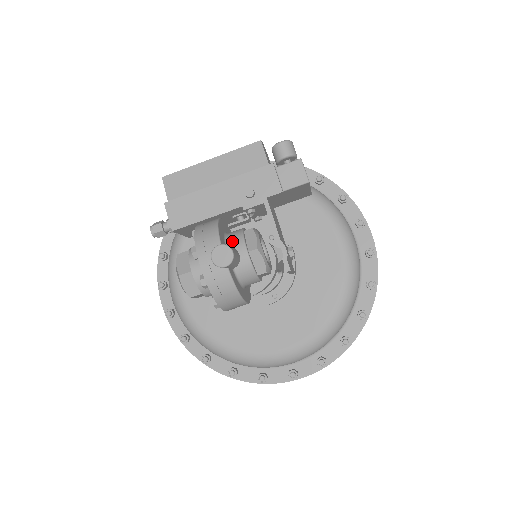
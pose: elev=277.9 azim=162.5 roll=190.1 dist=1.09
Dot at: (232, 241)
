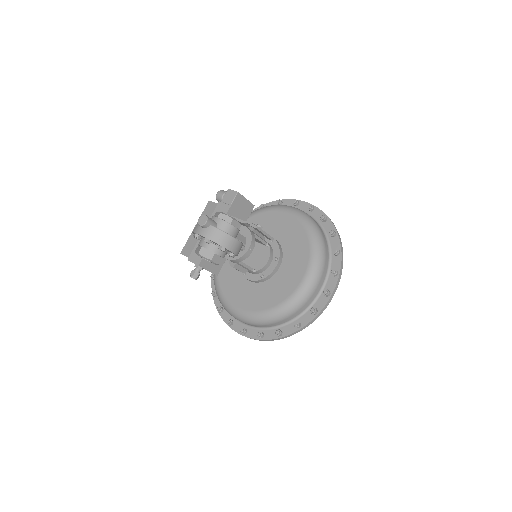
Dot at: occluded
